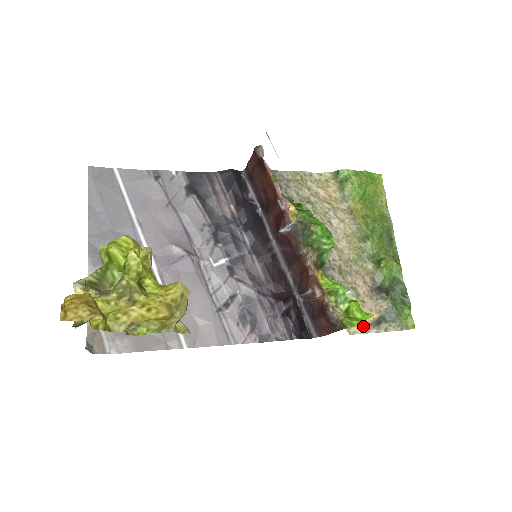
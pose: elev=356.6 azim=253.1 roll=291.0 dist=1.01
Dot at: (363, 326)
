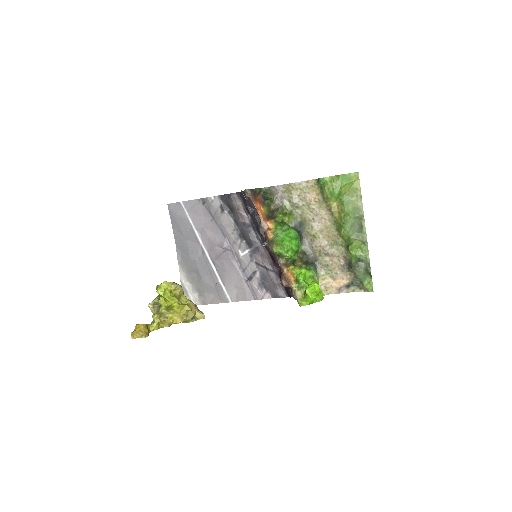
Dot at: (317, 300)
